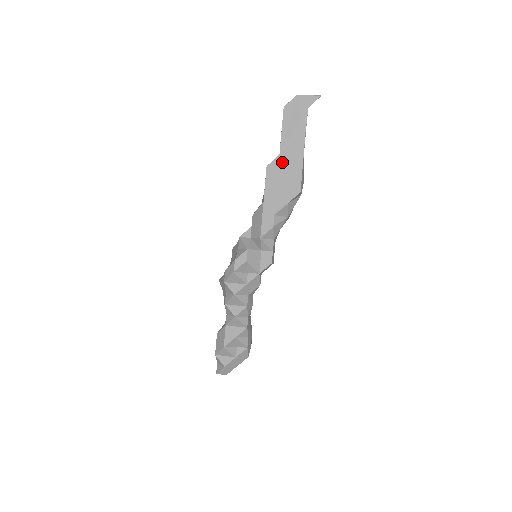
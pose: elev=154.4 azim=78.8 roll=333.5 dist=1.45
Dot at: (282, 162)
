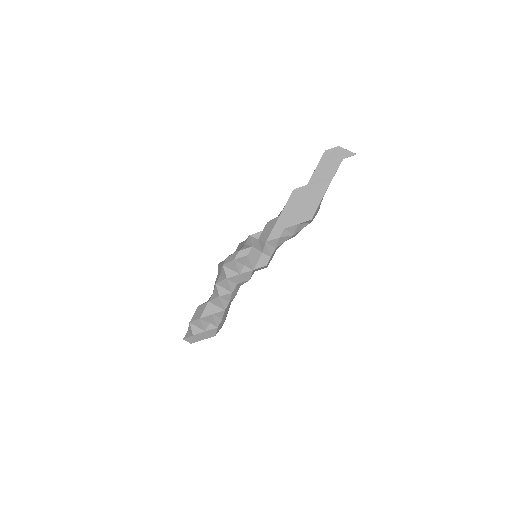
Dot at: (307, 191)
